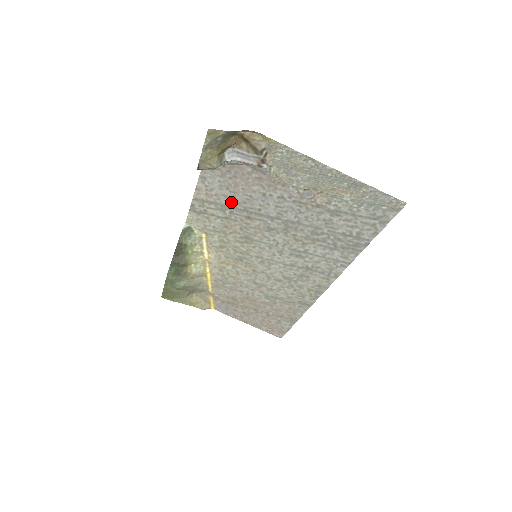
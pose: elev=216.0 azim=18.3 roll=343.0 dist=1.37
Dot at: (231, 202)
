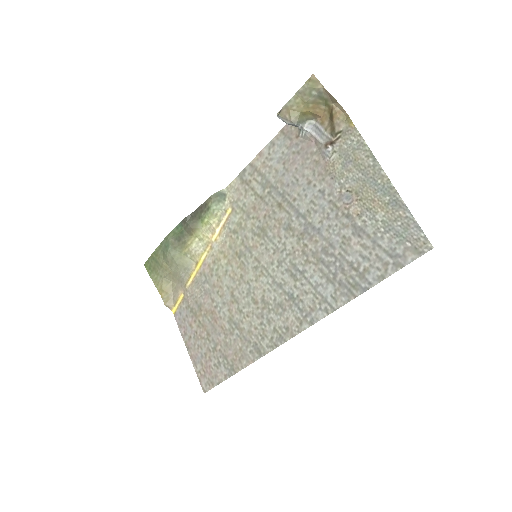
Dot at: (277, 180)
